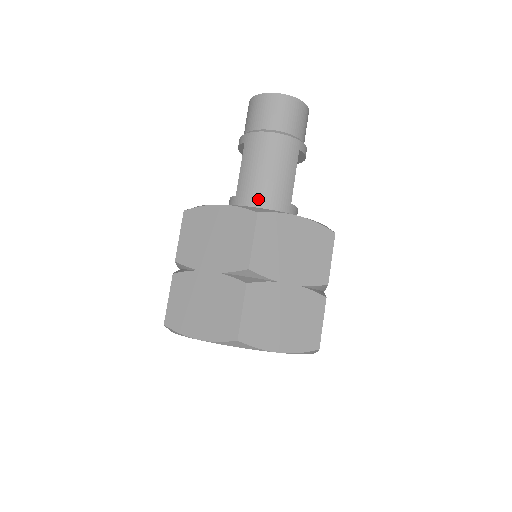
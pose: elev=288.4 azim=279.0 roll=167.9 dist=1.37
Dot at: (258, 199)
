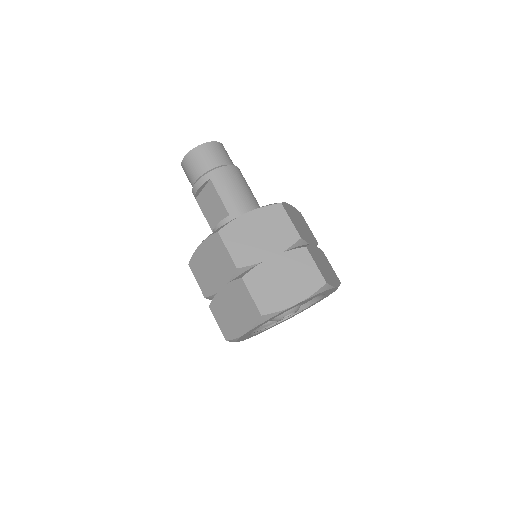
Dot at: (249, 209)
